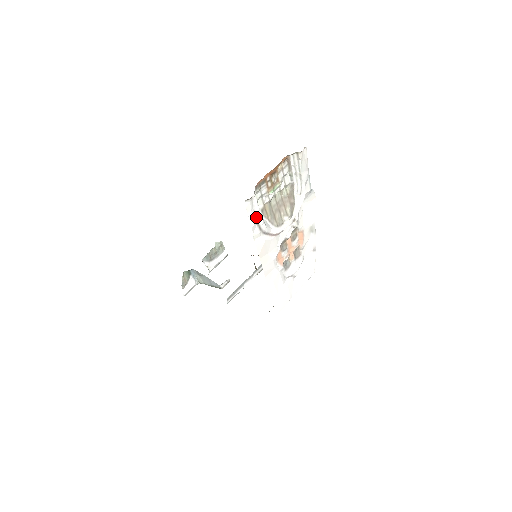
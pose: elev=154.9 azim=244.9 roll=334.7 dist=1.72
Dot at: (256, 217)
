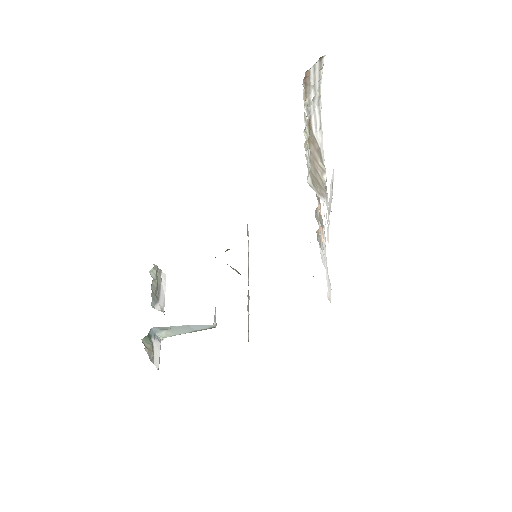
Dot at: (329, 199)
